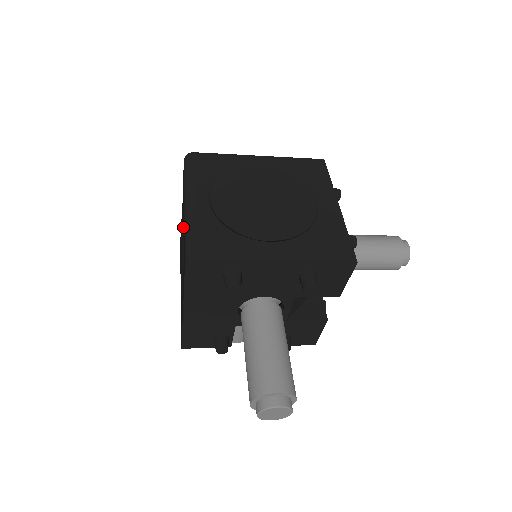
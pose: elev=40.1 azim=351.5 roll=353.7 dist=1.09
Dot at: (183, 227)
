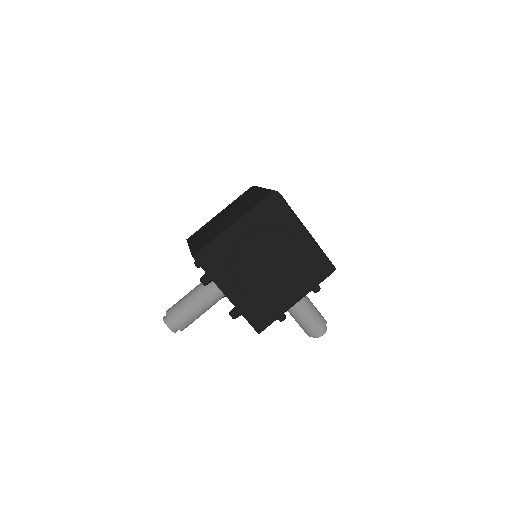
Dot at: (226, 225)
